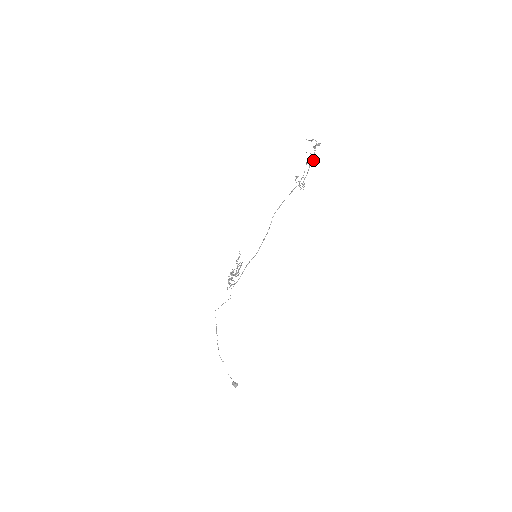
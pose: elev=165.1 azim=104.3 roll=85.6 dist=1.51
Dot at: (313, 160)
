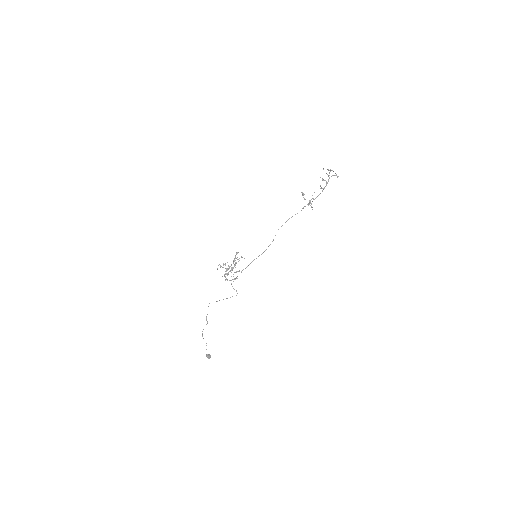
Dot at: occluded
